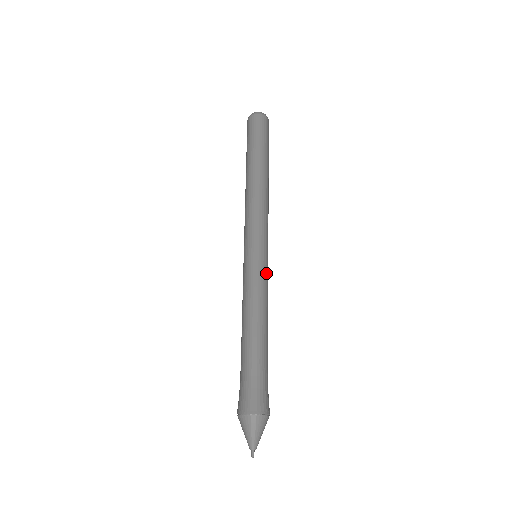
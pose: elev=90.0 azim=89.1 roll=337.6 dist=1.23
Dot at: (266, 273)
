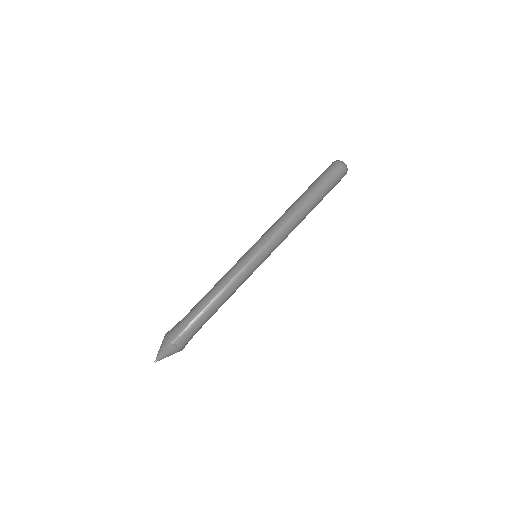
Dot at: (251, 271)
